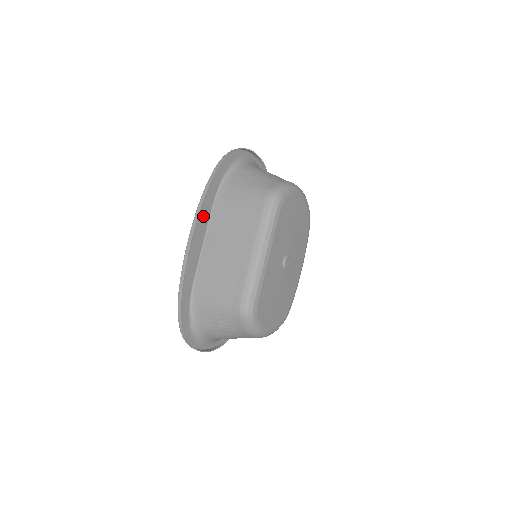
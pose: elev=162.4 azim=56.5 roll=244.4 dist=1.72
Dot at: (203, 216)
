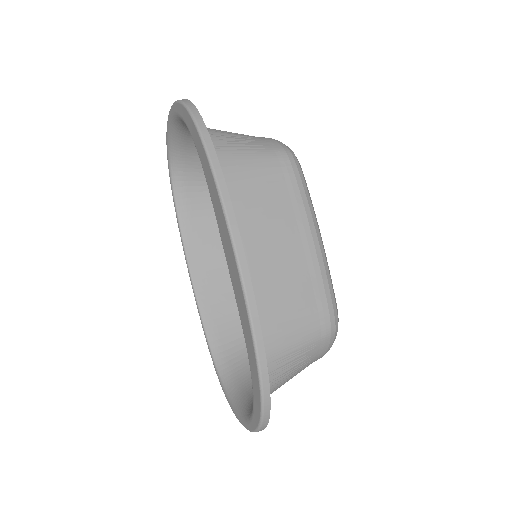
Dot at: (220, 215)
